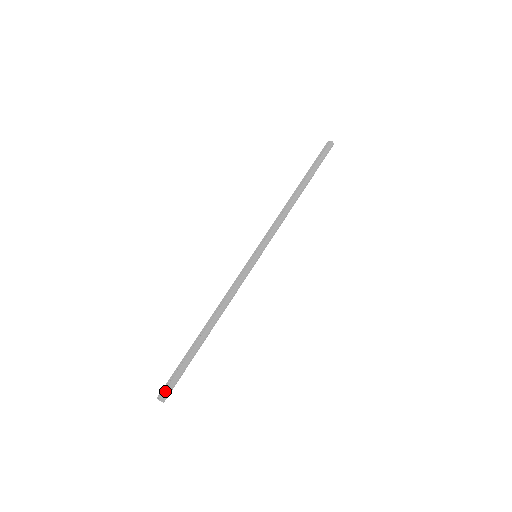
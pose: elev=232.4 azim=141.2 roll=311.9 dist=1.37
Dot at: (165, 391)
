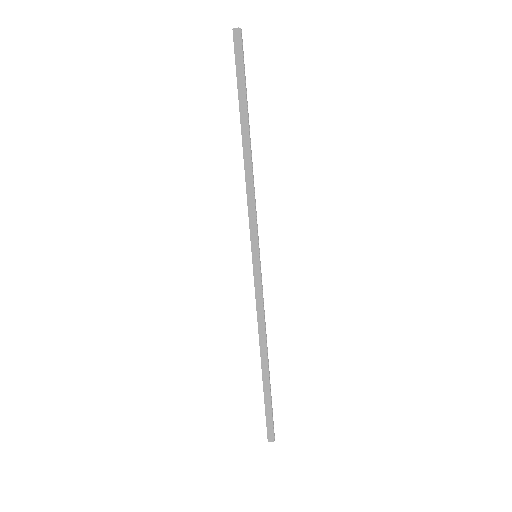
Dot at: (267, 432)
